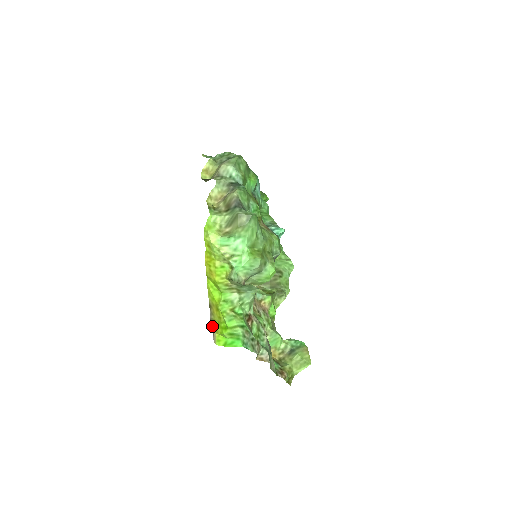
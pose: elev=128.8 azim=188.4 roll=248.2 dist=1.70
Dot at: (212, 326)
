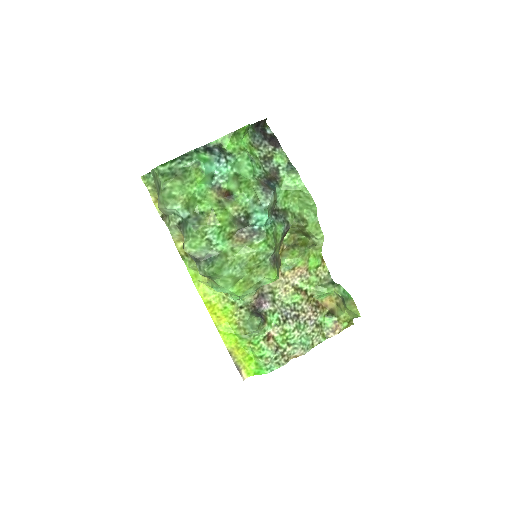
Dot at: (238, 368)
